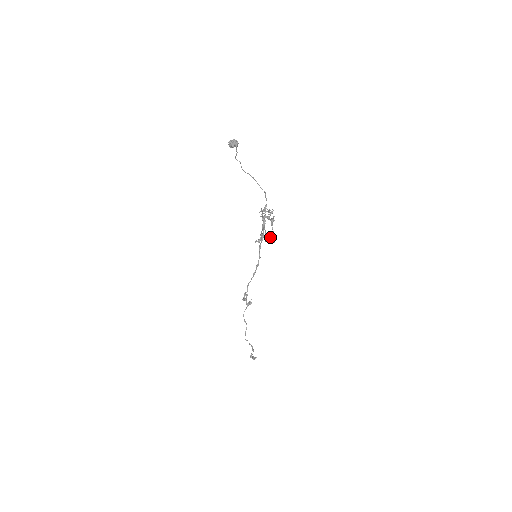
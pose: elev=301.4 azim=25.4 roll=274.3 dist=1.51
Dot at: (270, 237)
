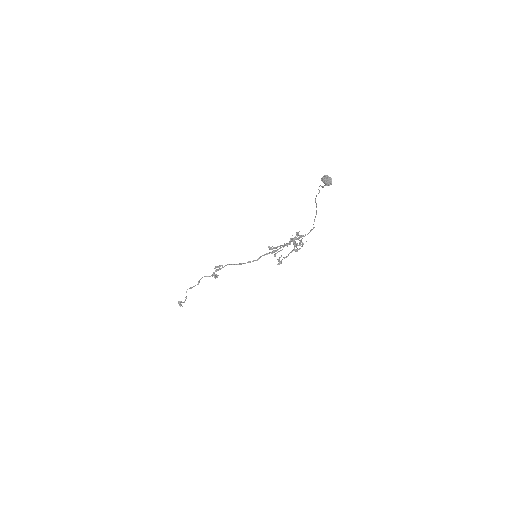
Dot at: occluded
